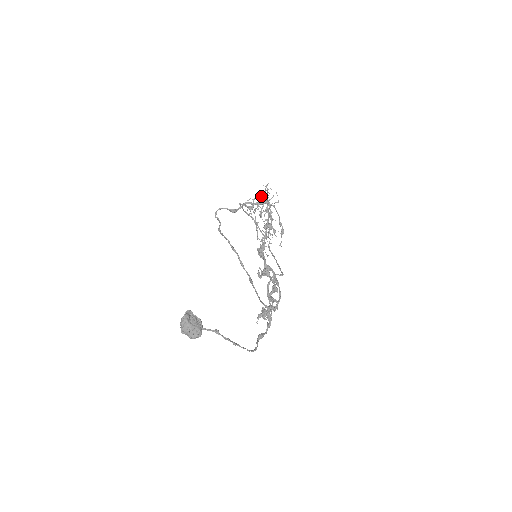
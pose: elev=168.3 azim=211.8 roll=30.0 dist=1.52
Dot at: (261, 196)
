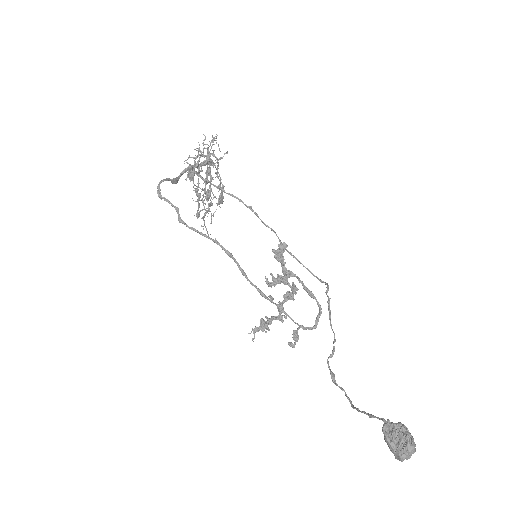
Dot at: (198, 150)
